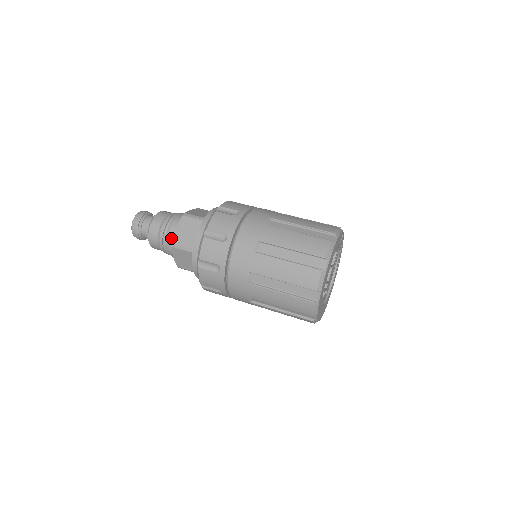
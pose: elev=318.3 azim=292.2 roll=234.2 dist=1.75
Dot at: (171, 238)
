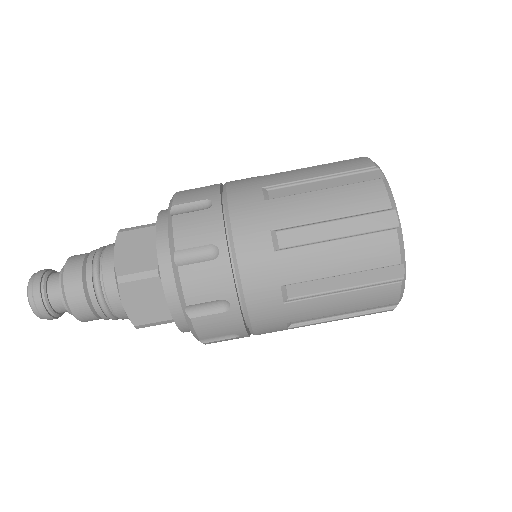
Dot at: (121, 313)
